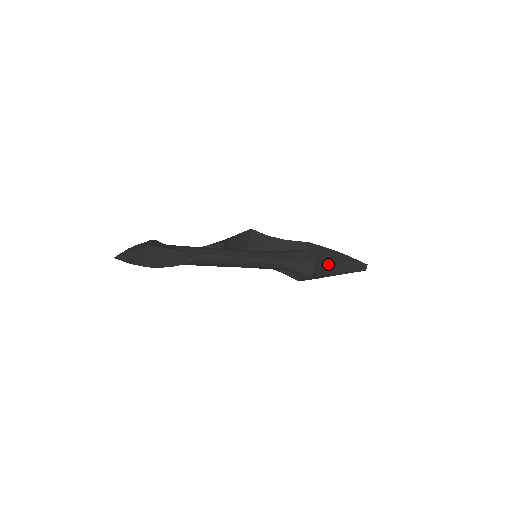
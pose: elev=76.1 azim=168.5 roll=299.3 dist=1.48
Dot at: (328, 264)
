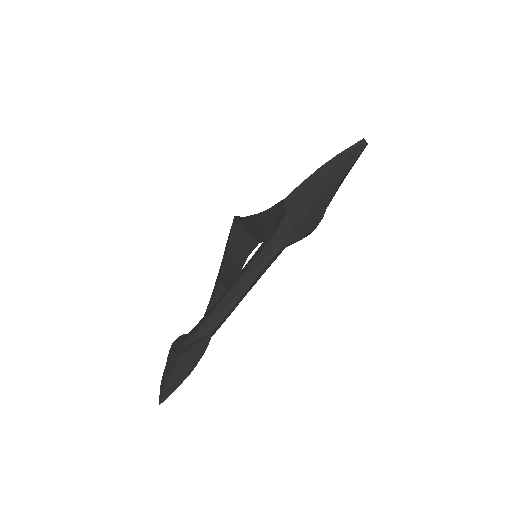
Dot at: (322, 194)
